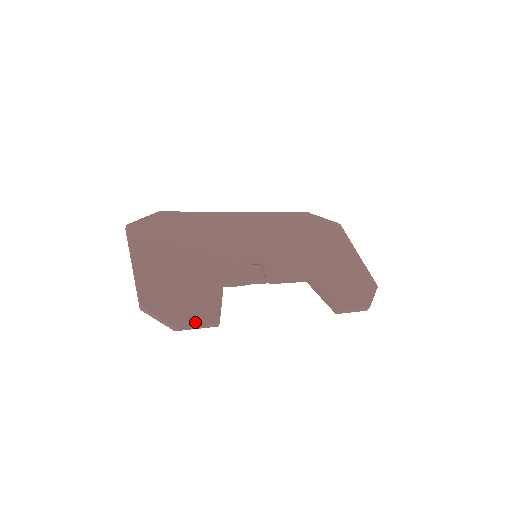
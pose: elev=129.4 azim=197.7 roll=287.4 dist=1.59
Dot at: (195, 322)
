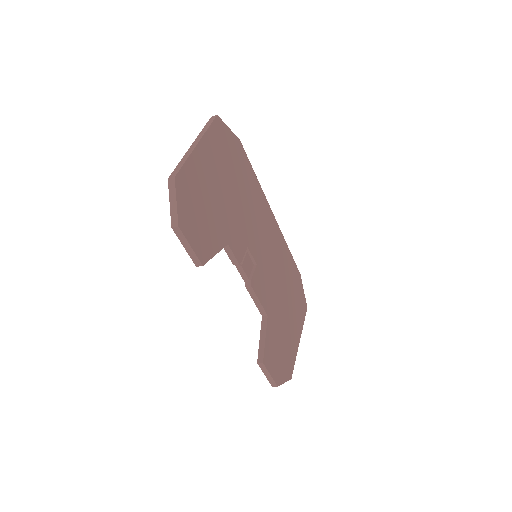
Dot at: (191, 242)
